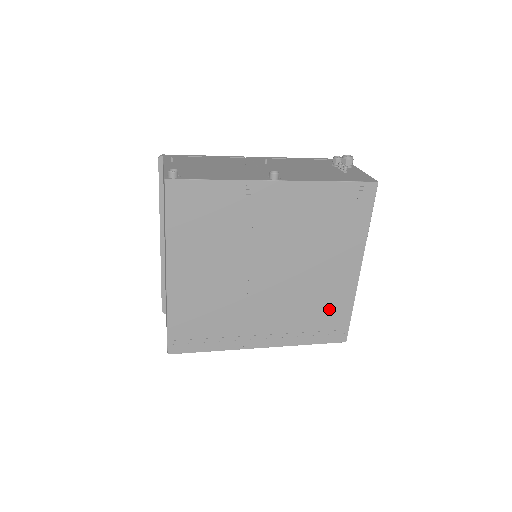
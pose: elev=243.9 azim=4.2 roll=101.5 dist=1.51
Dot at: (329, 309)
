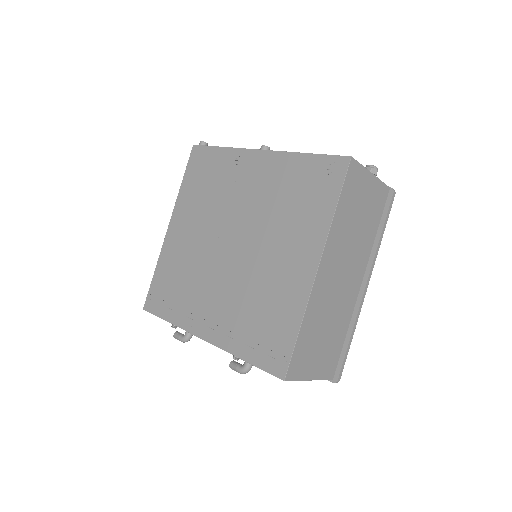
Dot at: (275, 315)
